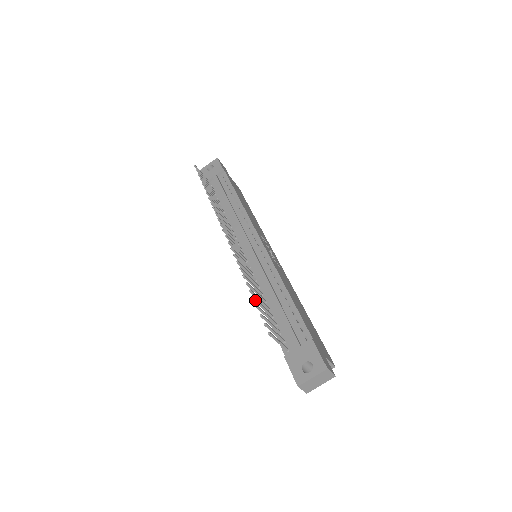
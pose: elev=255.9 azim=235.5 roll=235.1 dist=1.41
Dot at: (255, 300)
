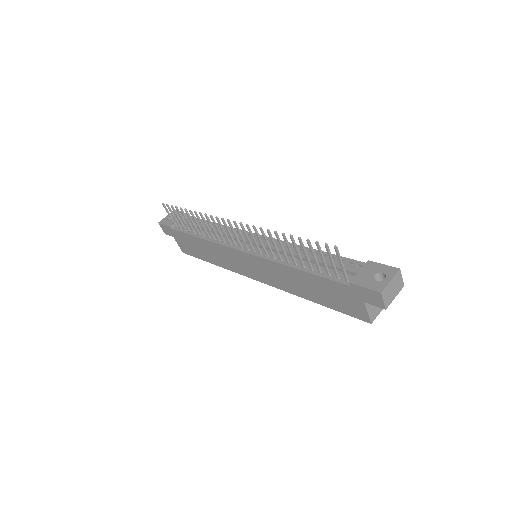
Dot at: (301, 240)
